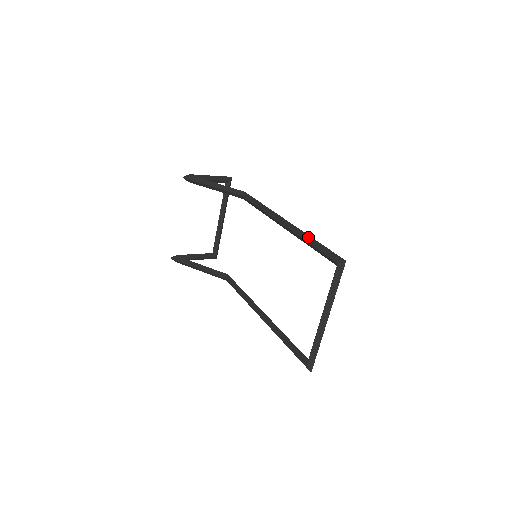
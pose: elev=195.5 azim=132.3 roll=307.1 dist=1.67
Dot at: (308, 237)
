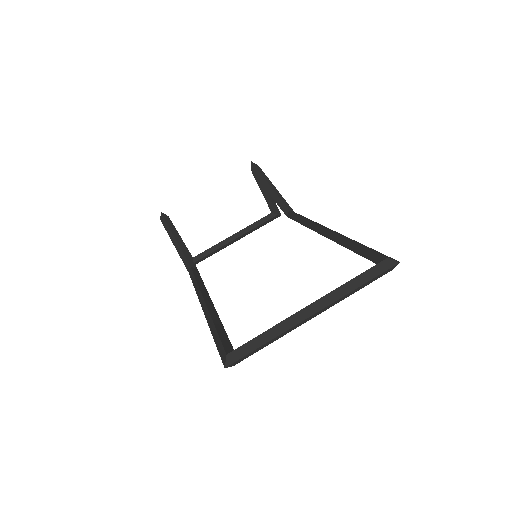
Dot at: occluded
